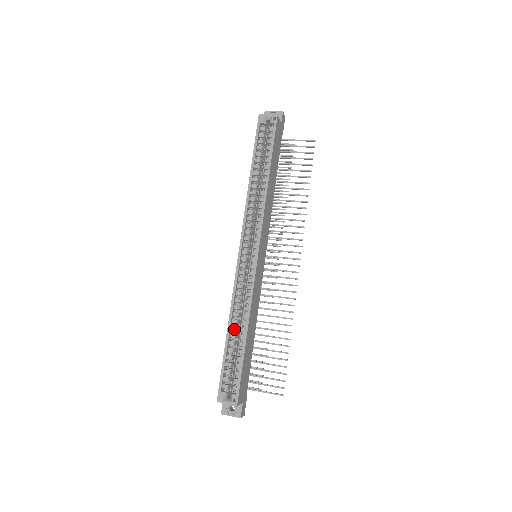
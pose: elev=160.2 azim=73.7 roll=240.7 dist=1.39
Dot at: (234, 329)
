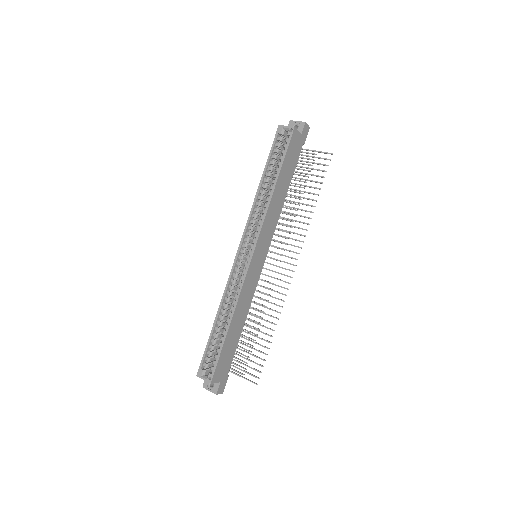
Dot at: (221, 318)
